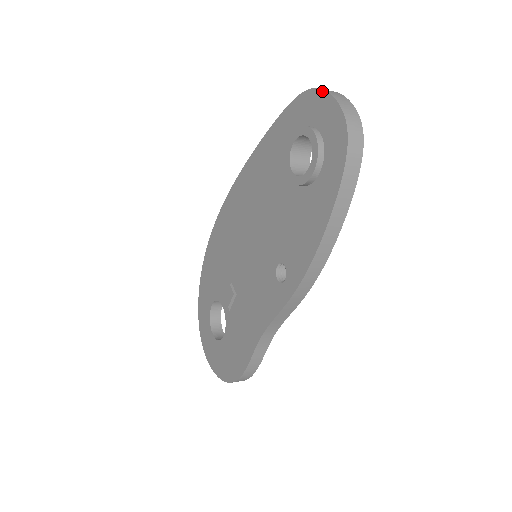
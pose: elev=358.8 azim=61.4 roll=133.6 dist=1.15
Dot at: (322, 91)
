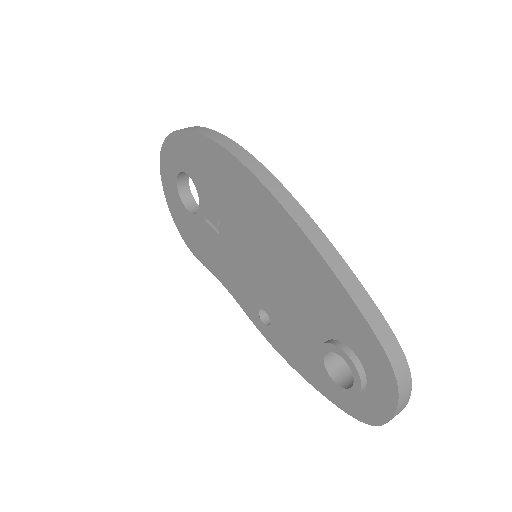
Dot at: (397, 402)
